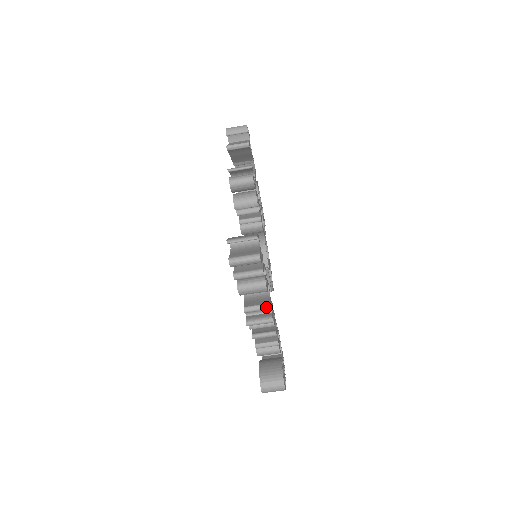
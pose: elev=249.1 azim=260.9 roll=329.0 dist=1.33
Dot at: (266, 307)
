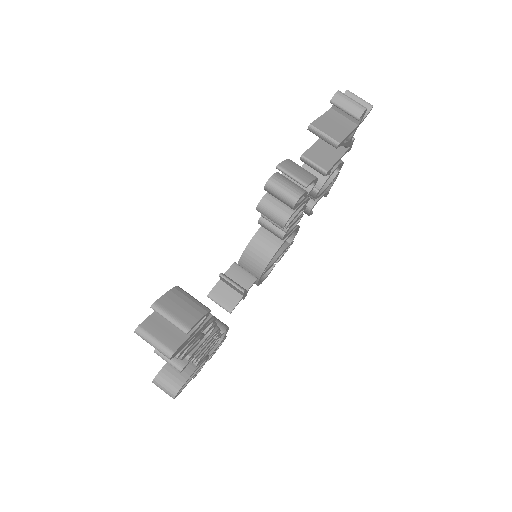
Dot at: occluded
